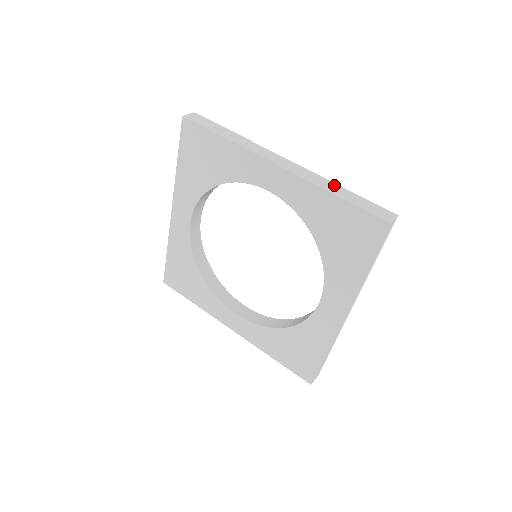
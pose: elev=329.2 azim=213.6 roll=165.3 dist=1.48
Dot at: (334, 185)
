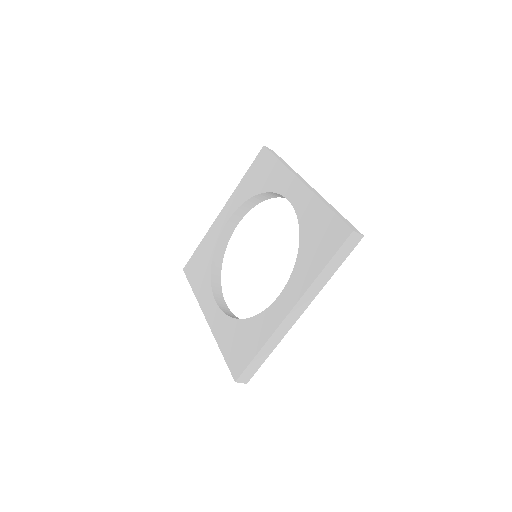
Dot at: occluded
